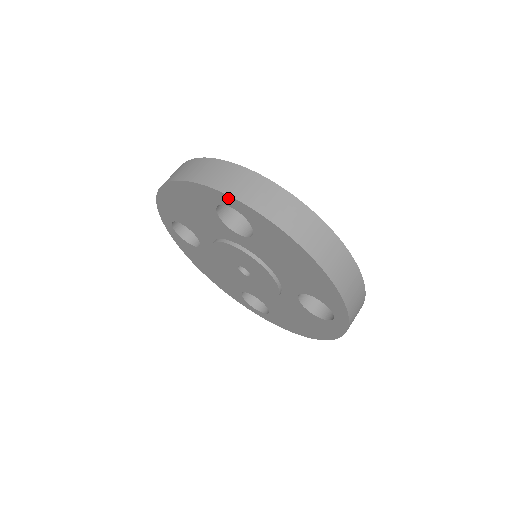
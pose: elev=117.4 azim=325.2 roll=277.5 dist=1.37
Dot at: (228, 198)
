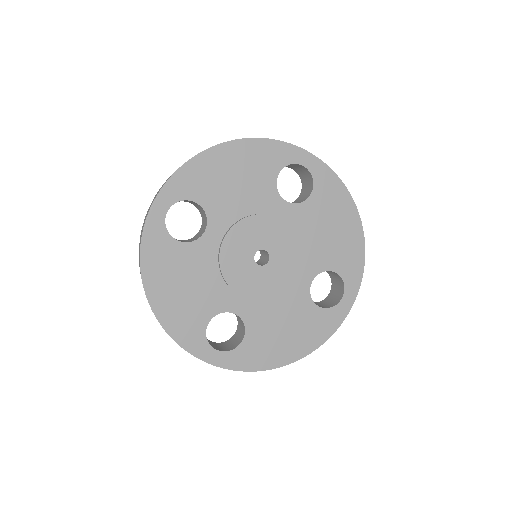
Dot at: (156, 207)
